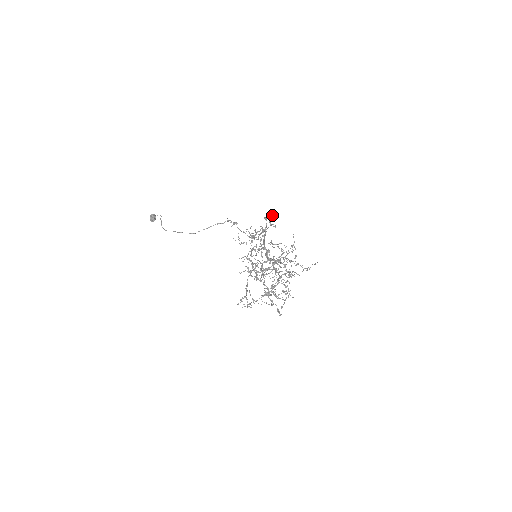
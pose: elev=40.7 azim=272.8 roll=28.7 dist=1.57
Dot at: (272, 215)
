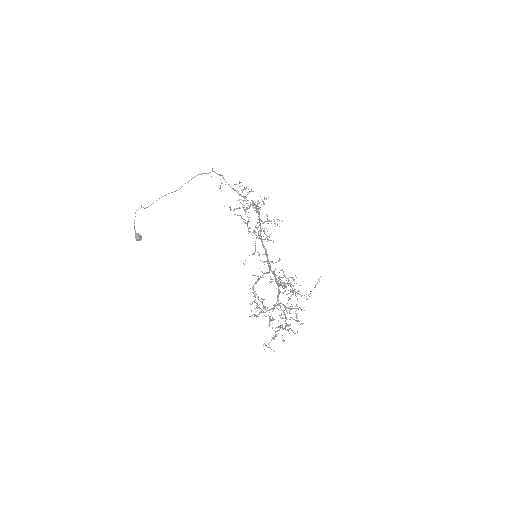
Dot at: occluded
